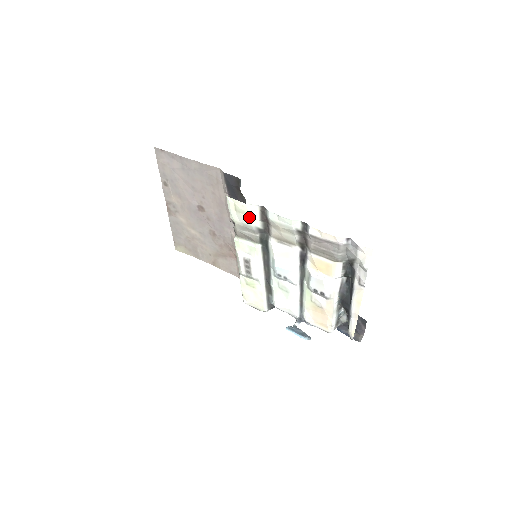
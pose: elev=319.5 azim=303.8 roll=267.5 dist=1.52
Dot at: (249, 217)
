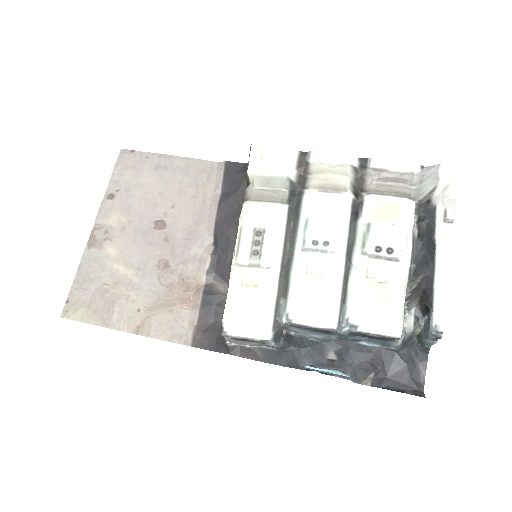
Dot at: (281, 164)
